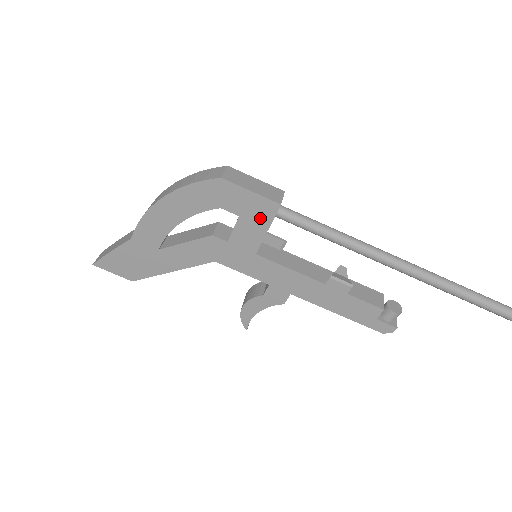
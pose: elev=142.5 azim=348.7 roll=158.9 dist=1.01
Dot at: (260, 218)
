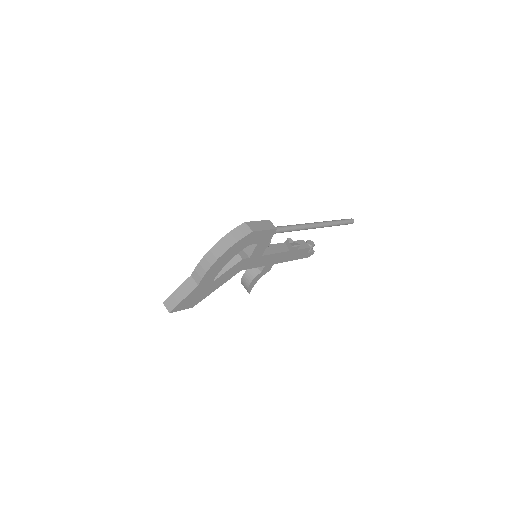
Dot at: (267, 239)
